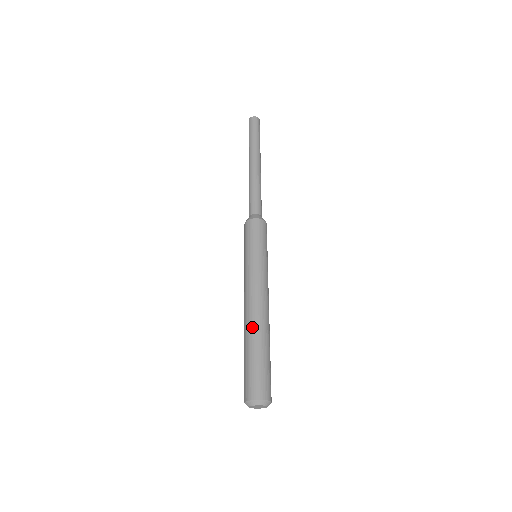
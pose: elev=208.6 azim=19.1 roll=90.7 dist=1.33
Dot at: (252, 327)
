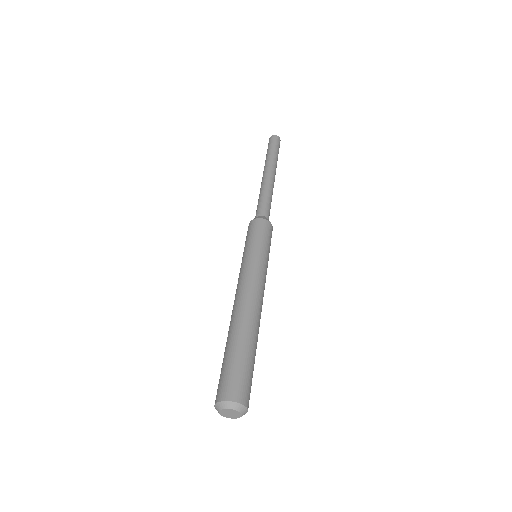
Dot at: (253, 324)
